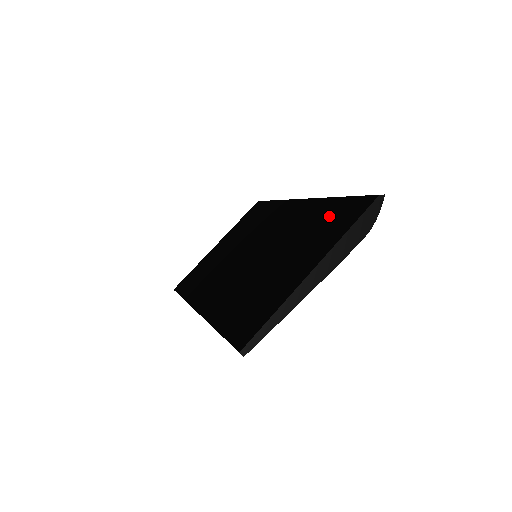
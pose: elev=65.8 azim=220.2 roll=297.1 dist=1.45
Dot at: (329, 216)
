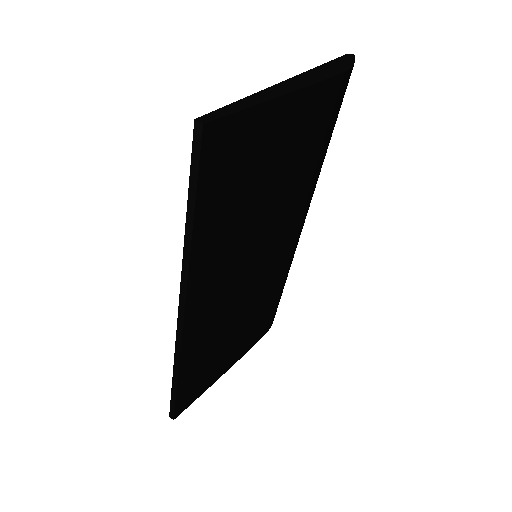
Dot at: occluded
